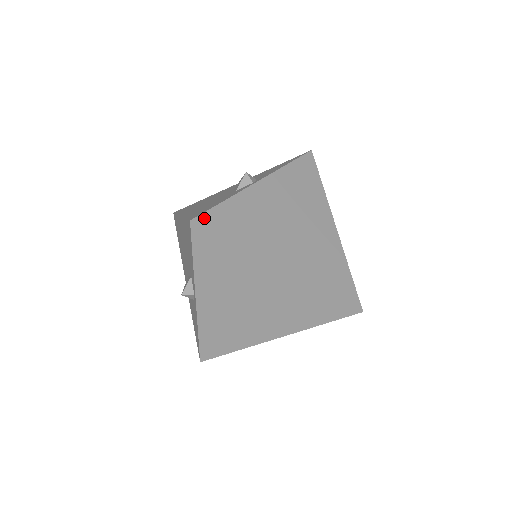
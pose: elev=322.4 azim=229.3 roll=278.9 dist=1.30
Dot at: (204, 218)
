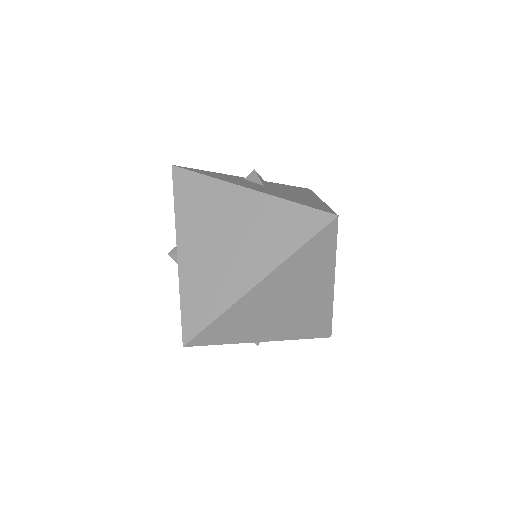
Dot at: (186, 332)
